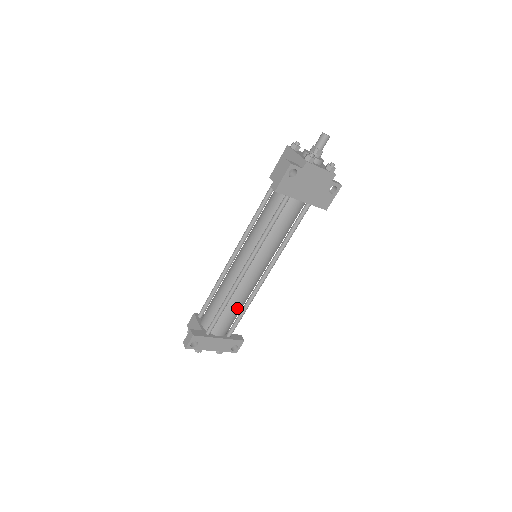
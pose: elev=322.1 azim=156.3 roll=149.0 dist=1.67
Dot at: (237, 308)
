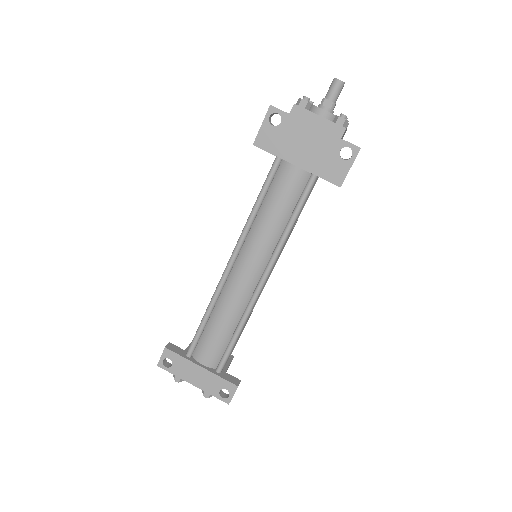
Dot at: (224, 325)
